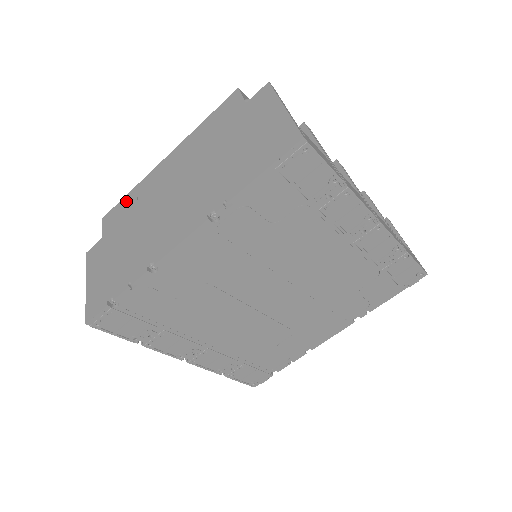
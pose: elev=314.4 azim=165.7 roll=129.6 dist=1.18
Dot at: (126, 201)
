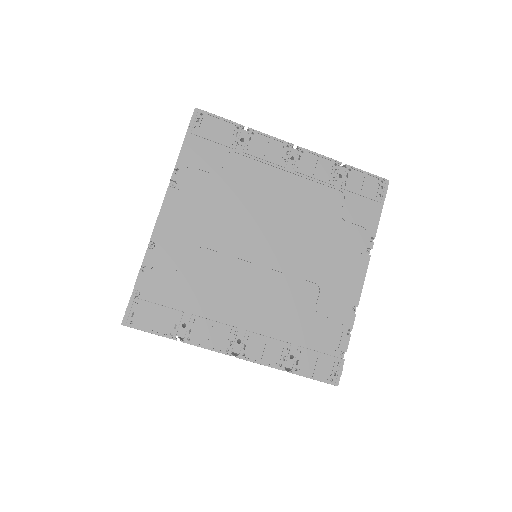
Dot at: occluded
